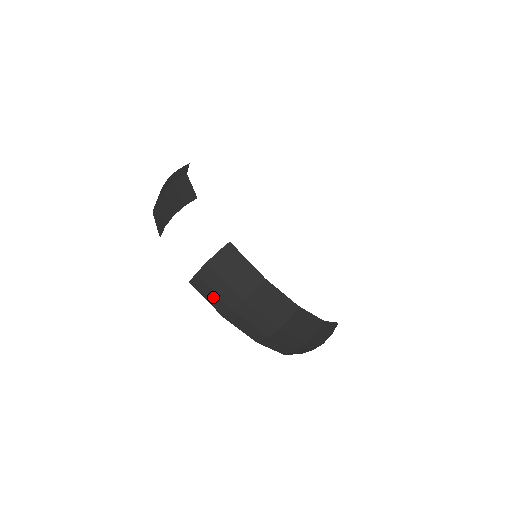
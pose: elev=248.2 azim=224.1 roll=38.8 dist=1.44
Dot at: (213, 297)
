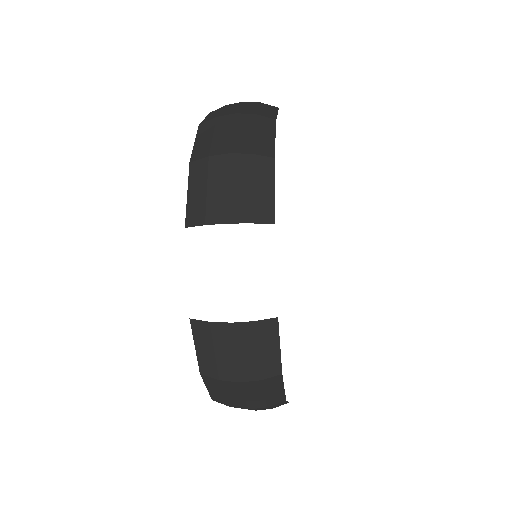
Dot at: (207, 353)
